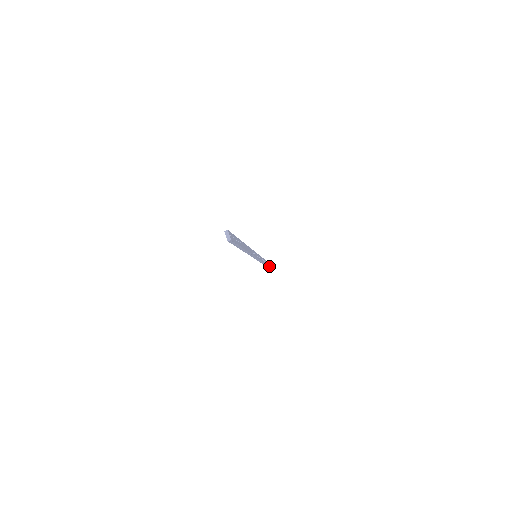
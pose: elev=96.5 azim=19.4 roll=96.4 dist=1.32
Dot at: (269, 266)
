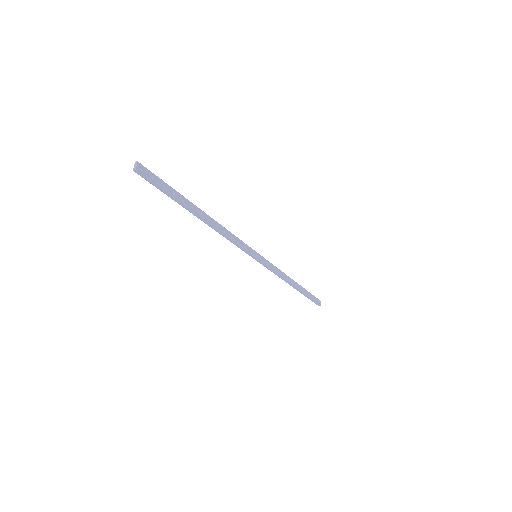
Dot at: (315, 301)
